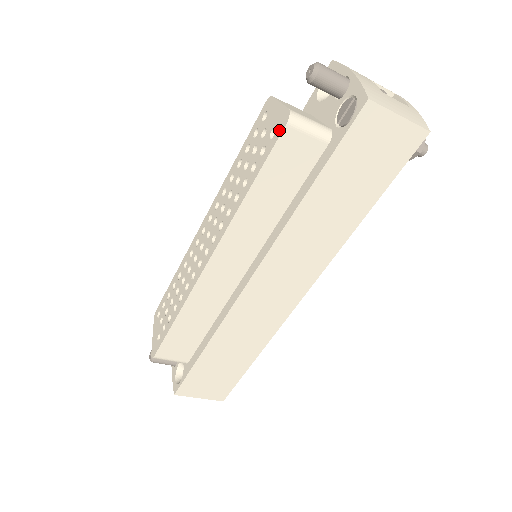
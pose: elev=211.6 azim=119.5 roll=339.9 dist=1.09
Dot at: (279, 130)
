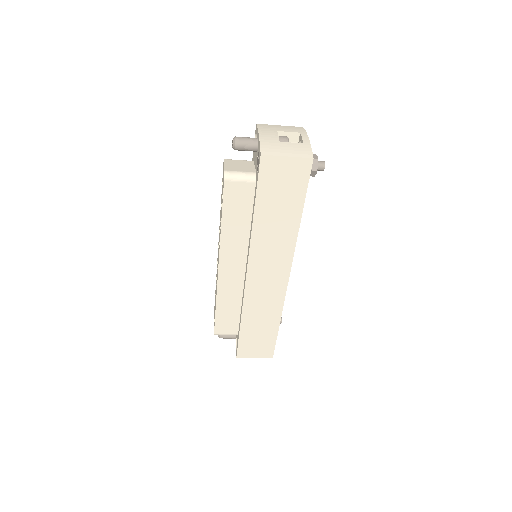
Dot at: (223, 184)
